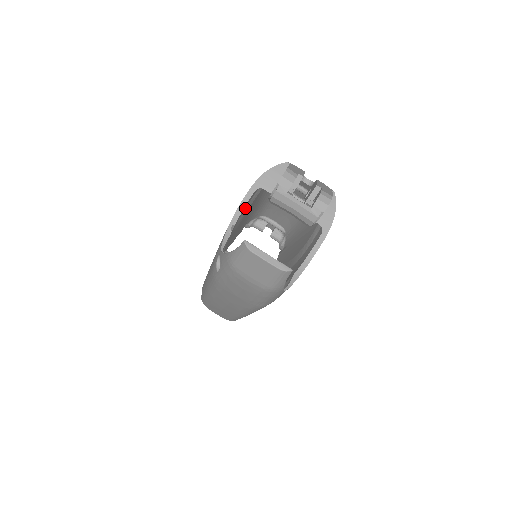
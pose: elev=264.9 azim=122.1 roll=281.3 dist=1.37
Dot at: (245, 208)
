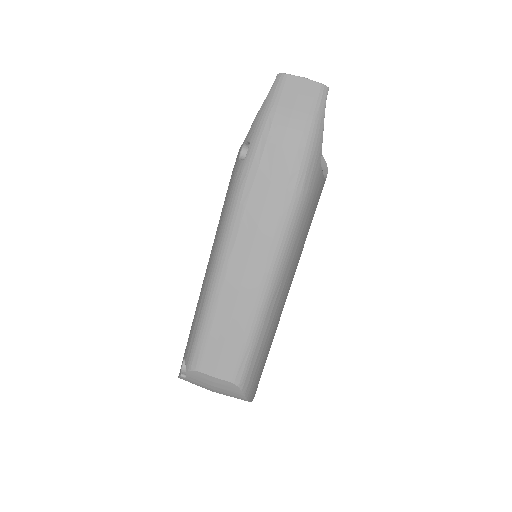
Dot at: occluded
